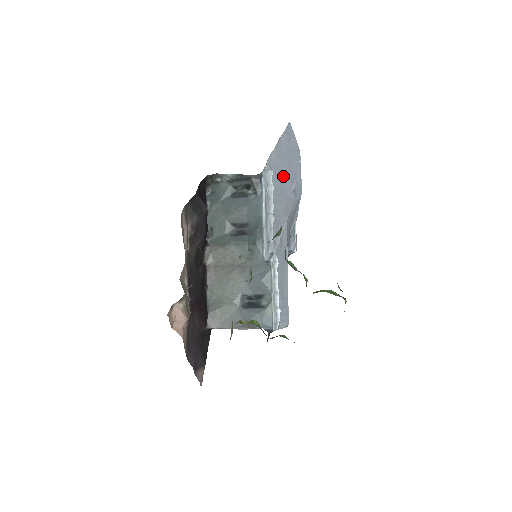
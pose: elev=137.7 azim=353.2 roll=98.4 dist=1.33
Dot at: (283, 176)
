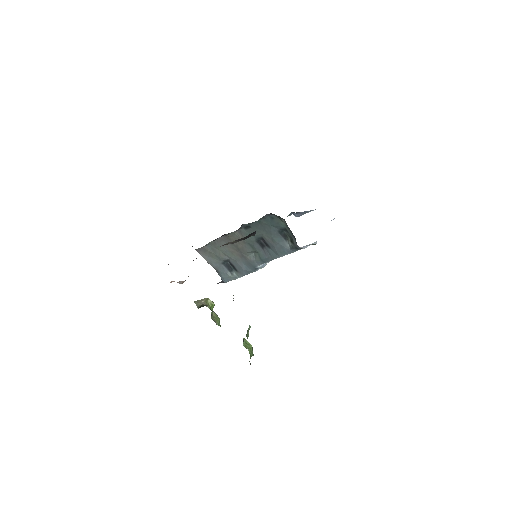
Dot at: occluded
